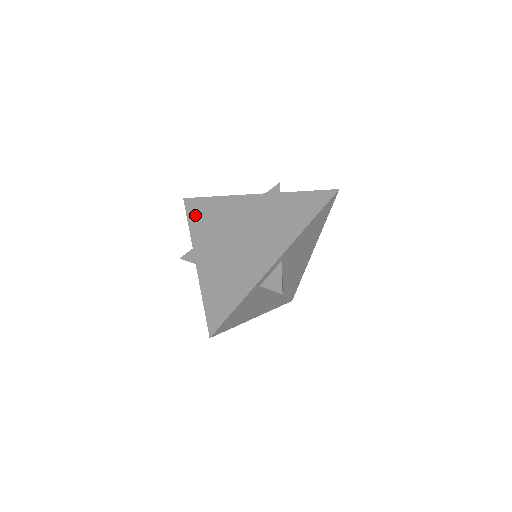
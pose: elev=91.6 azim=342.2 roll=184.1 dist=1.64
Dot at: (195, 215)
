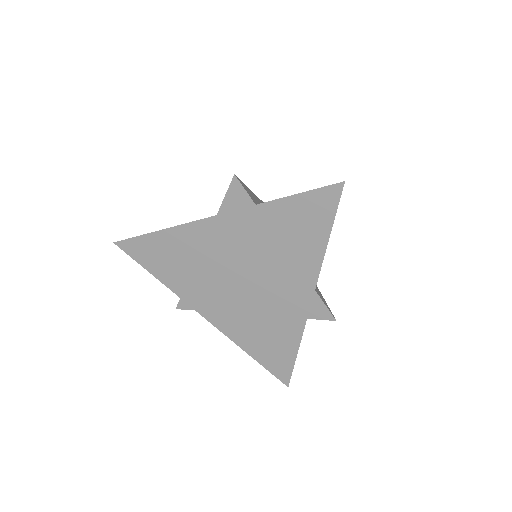
Dot at: (153, 264)
